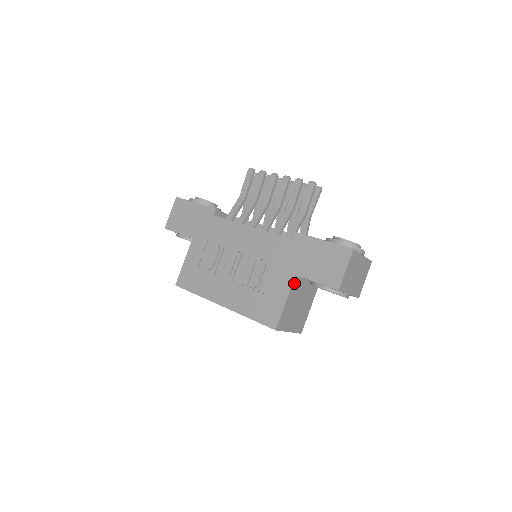
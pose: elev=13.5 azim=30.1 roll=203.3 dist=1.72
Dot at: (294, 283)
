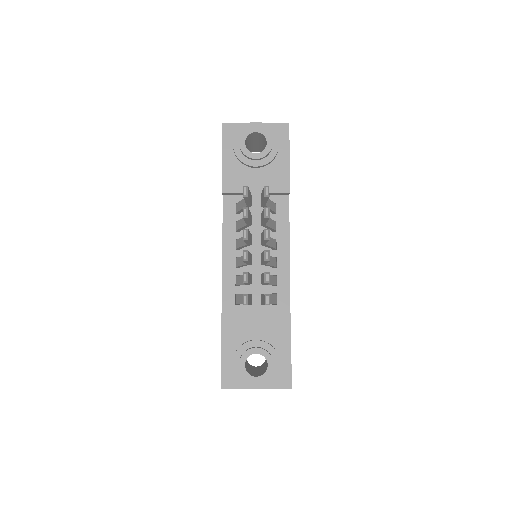
Dot at: occluded
